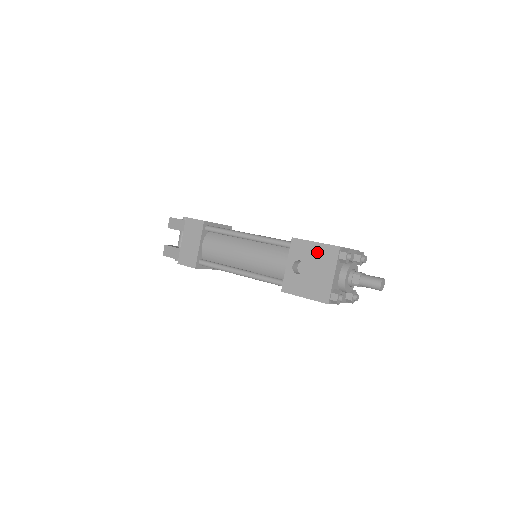
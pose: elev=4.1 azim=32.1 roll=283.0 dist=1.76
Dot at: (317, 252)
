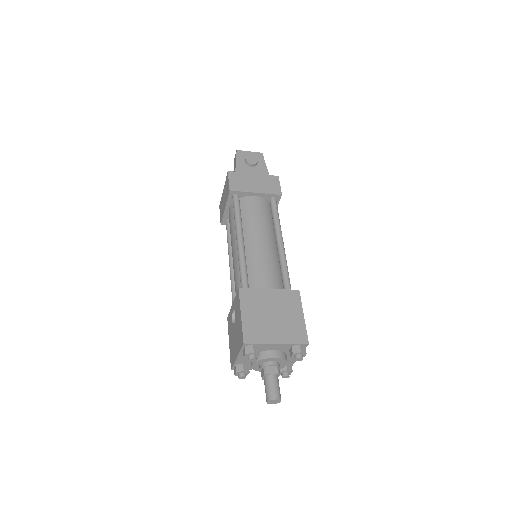
Dot at: (239, 324)
